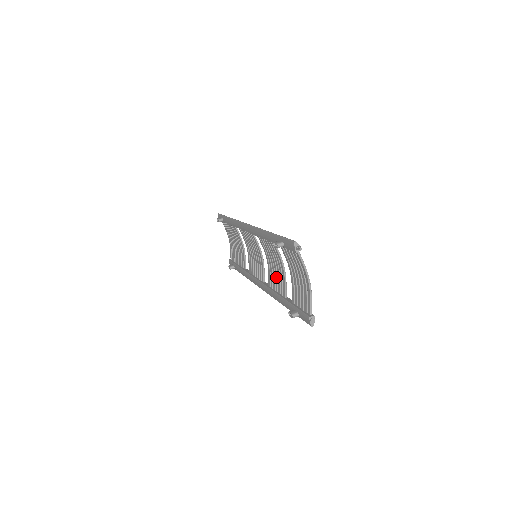
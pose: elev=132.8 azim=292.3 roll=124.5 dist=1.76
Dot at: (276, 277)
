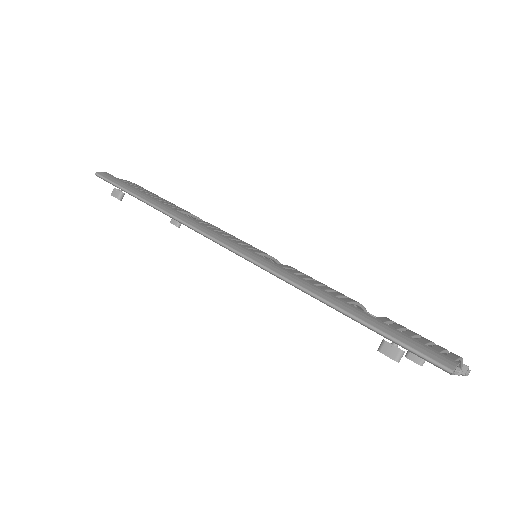
Dot at: occluded
